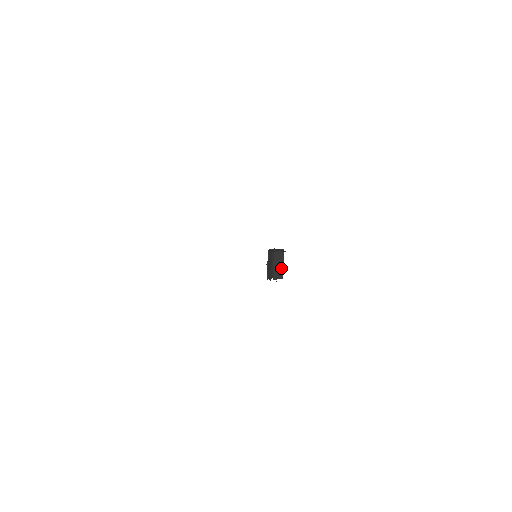
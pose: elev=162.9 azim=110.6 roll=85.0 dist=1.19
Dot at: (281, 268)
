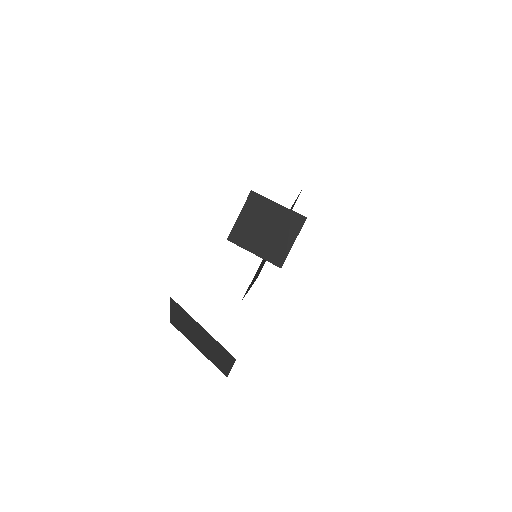
Dot at: occluded
